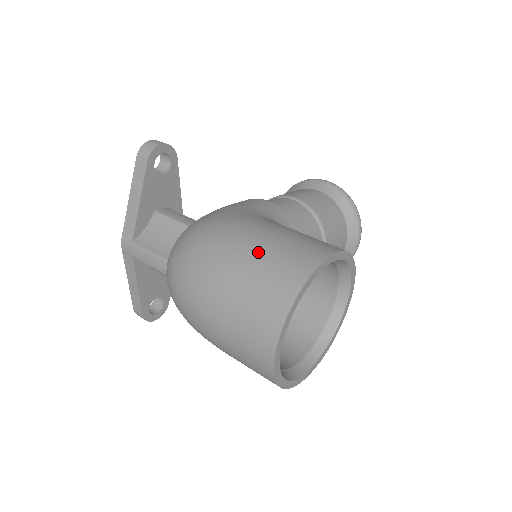
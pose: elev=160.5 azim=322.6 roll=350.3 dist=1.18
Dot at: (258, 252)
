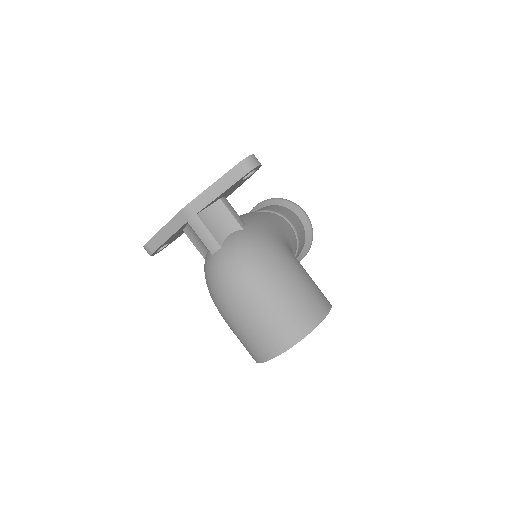
Dot at: (298, 290)
